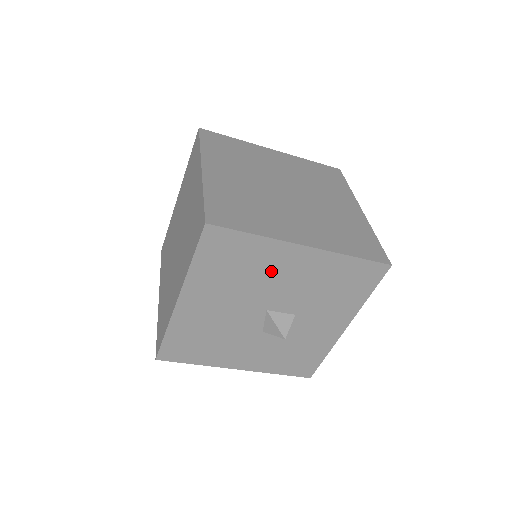
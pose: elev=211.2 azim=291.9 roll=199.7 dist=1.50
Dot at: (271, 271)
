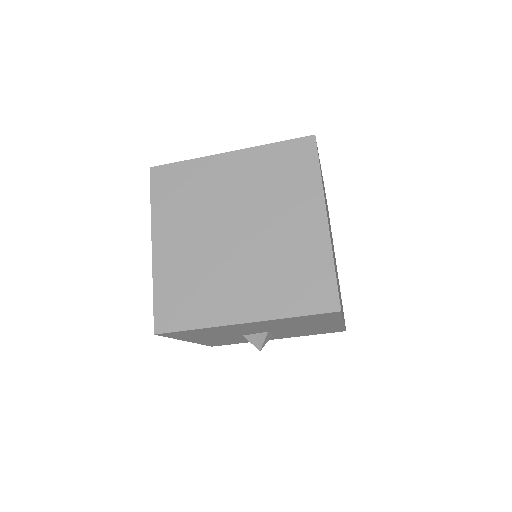
Dot at: (310, 325)
